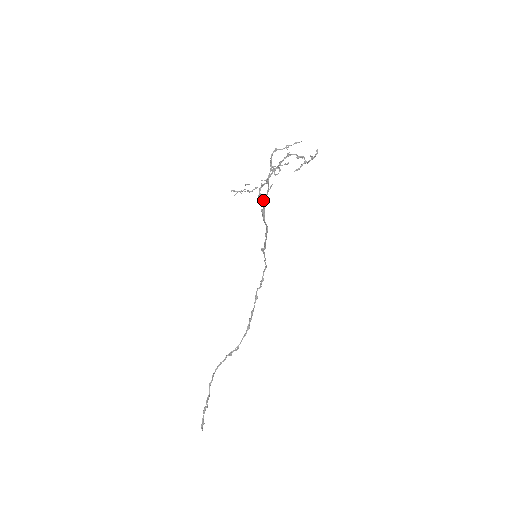
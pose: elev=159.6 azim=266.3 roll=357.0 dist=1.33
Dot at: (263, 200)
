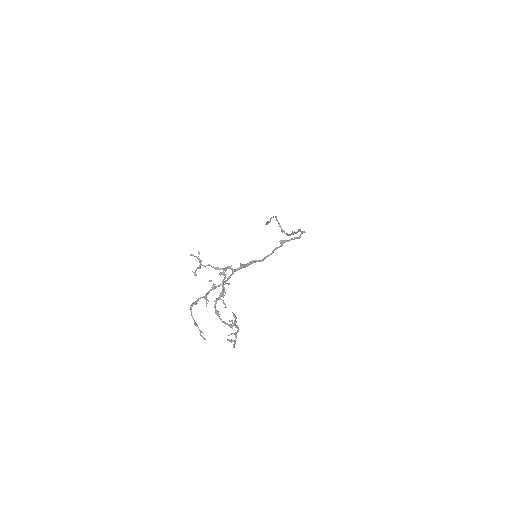
Dot at: (232, 271)
